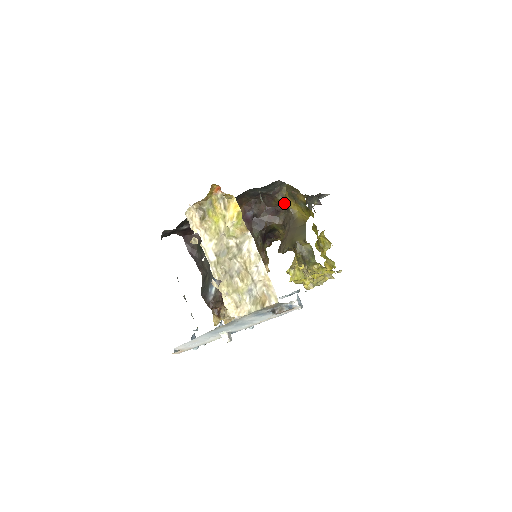
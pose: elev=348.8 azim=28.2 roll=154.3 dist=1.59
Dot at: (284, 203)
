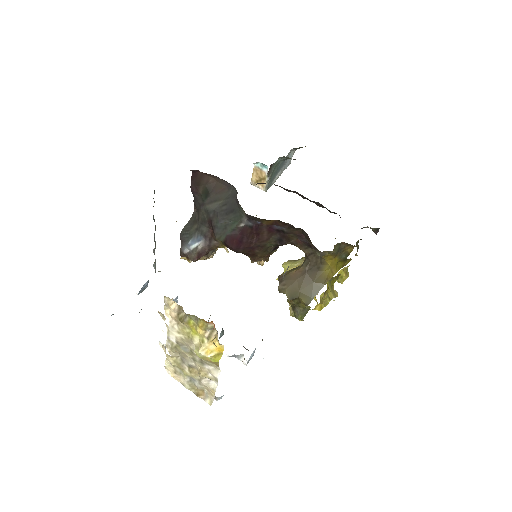
Dot at: (320, 256)
